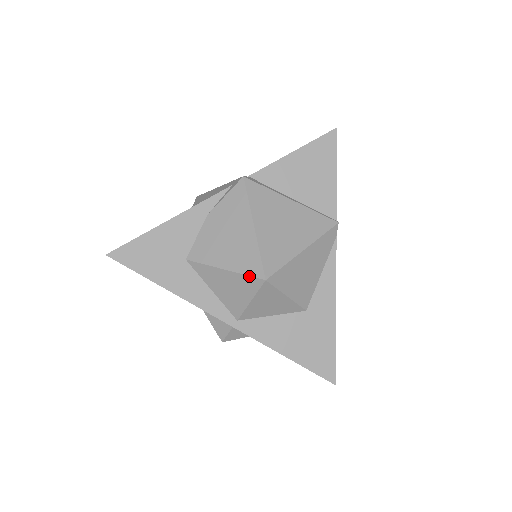
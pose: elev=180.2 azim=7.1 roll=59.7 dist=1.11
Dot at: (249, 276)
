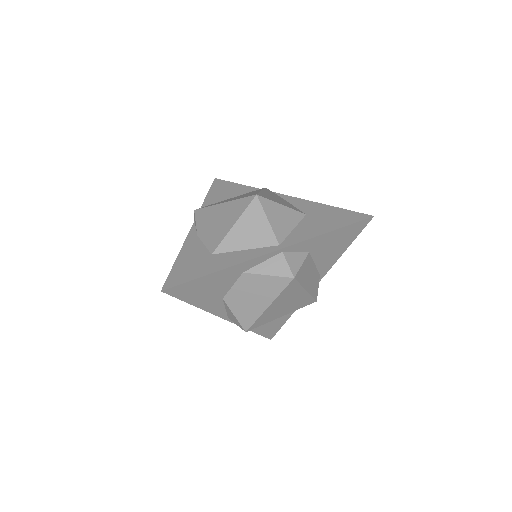
Dot at: (248, 206)
